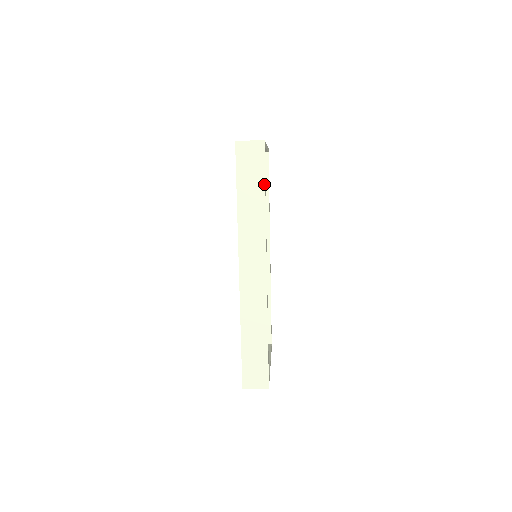
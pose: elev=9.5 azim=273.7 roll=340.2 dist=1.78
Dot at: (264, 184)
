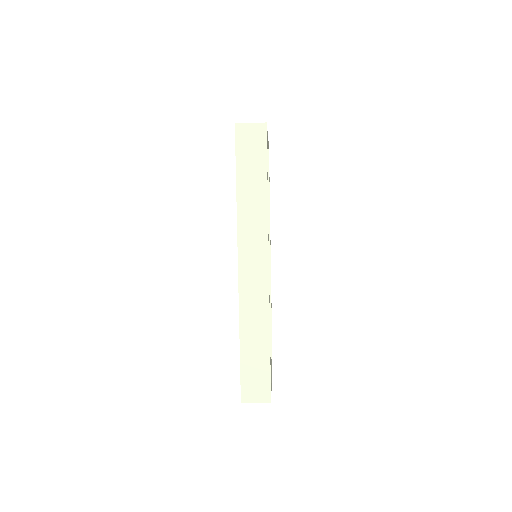
Dot at: (266, 170)
